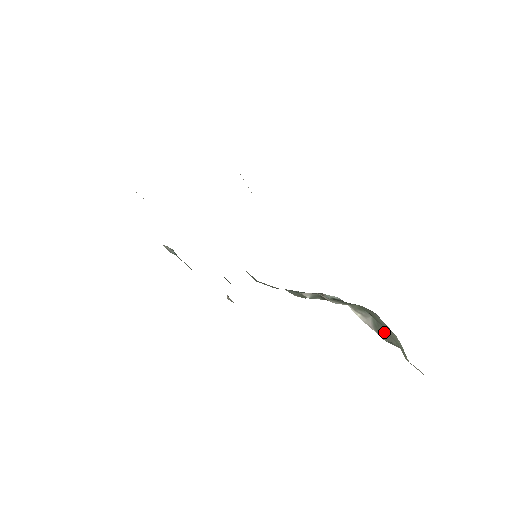
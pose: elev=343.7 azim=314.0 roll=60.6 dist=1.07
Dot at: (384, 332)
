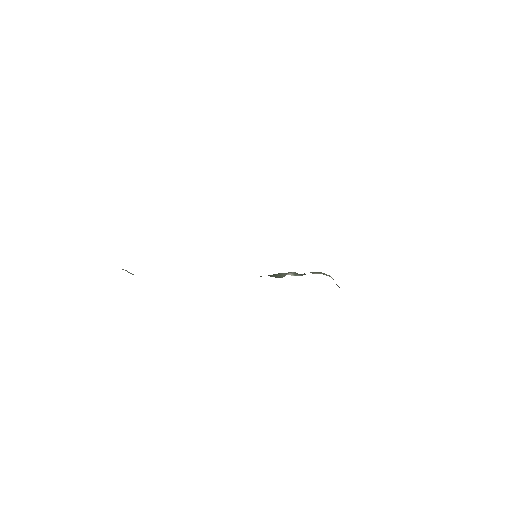
Dot at: (336, 284)
